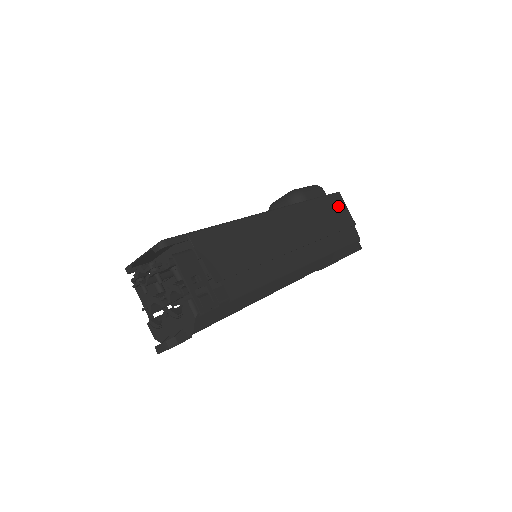
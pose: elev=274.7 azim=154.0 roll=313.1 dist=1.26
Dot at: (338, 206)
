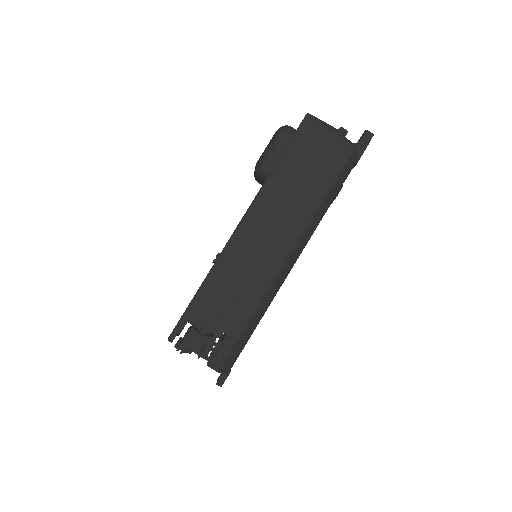
Dot at: (311, 137)
